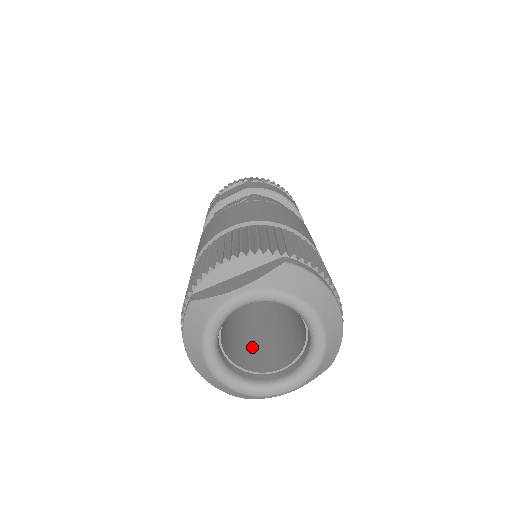
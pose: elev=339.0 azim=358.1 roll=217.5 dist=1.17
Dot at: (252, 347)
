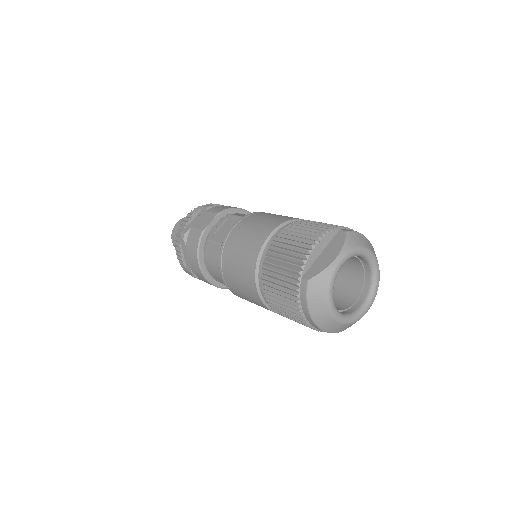
Dot at: occluded
